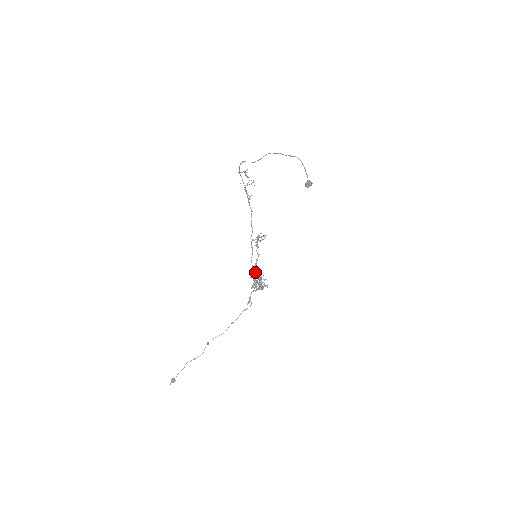
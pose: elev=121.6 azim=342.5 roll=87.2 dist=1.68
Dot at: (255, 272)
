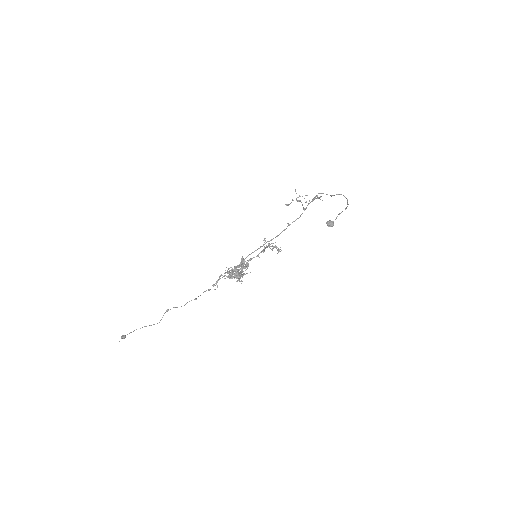
Dot at: (241, 264)
